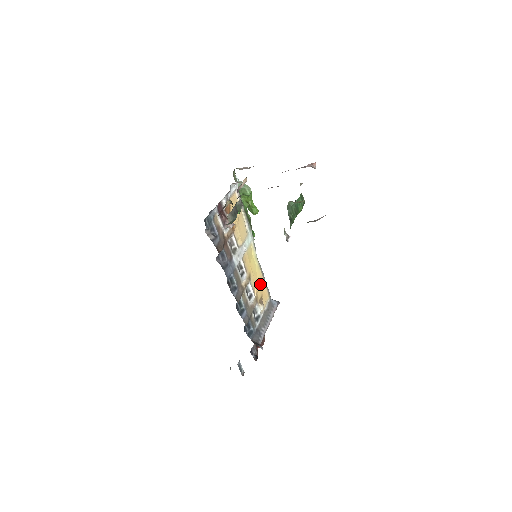
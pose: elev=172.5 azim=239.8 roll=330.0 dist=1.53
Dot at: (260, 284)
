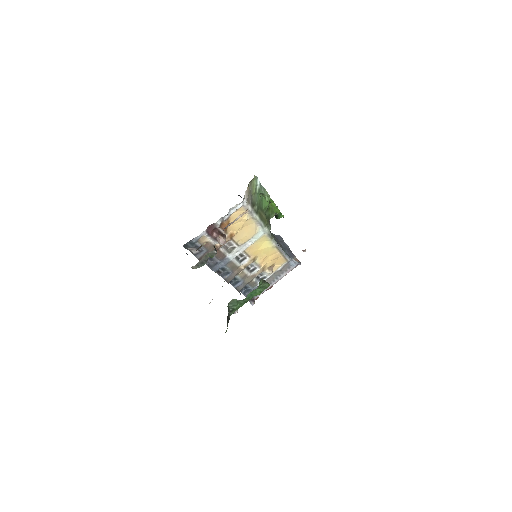
Dot at: (273, 257)
